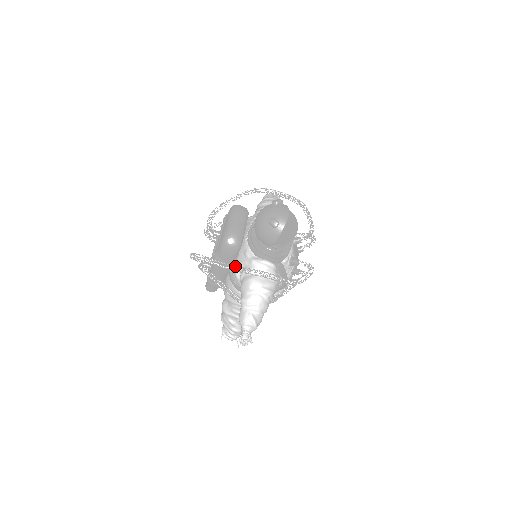
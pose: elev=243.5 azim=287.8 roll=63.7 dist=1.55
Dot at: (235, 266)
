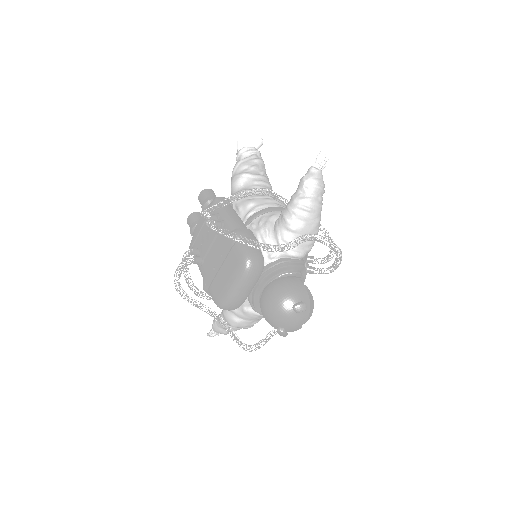
Dot at: (223, 324)
